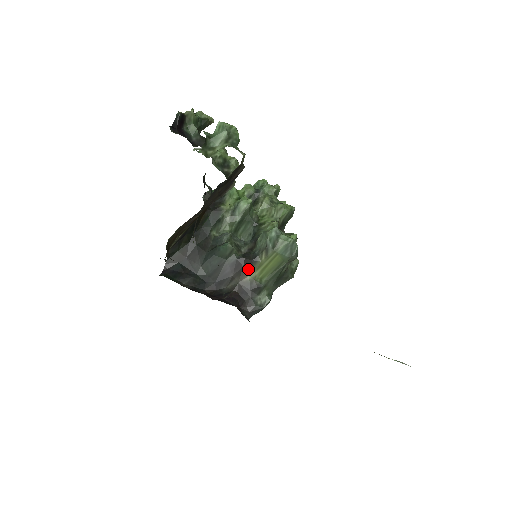
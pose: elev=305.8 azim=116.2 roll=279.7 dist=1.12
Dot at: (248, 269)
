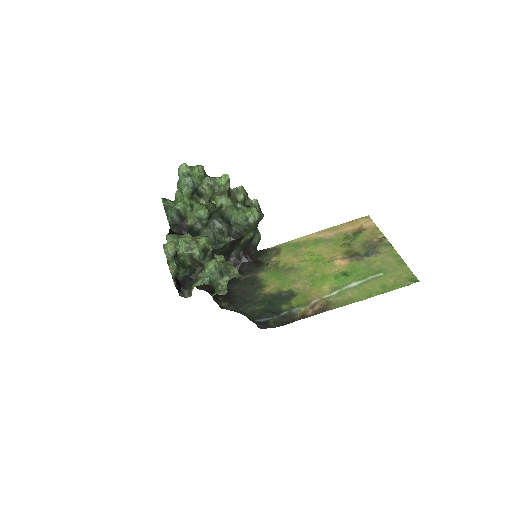
Dot at: (240, 240)
